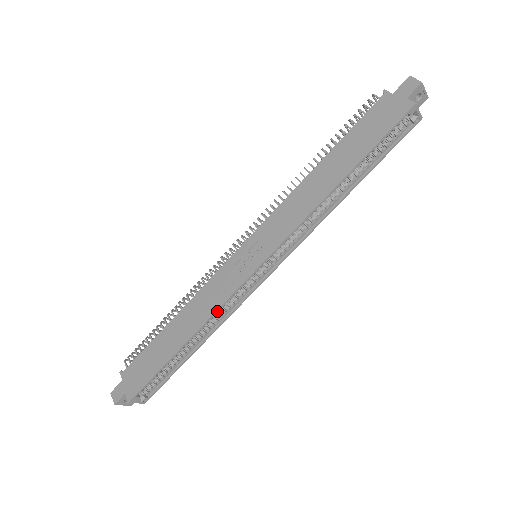
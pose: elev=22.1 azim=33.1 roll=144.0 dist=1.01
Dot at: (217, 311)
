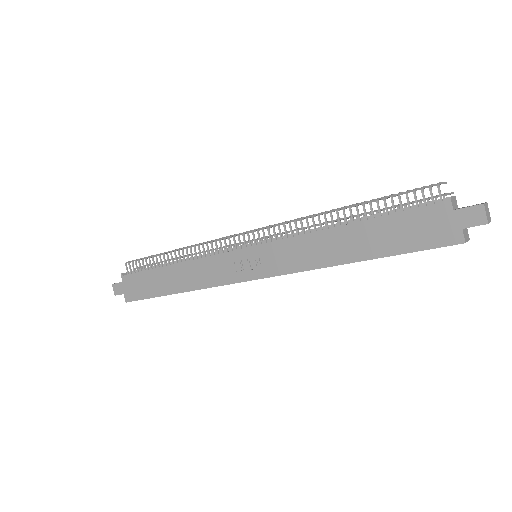
Dot at: occluded
